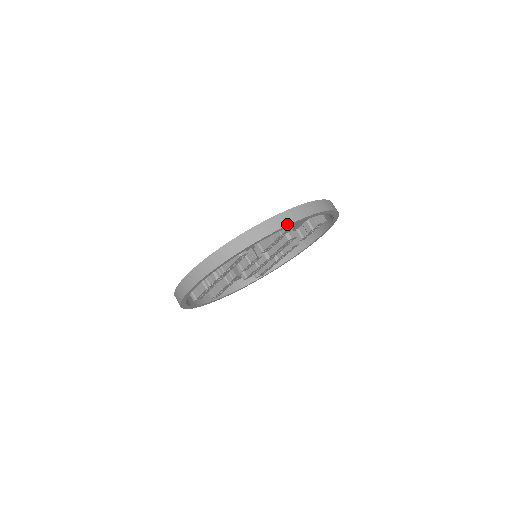
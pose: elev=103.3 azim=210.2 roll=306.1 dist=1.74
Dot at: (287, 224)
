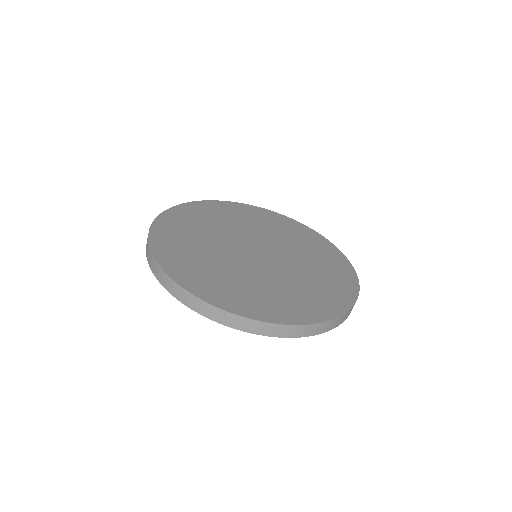
Dot at: occluded
